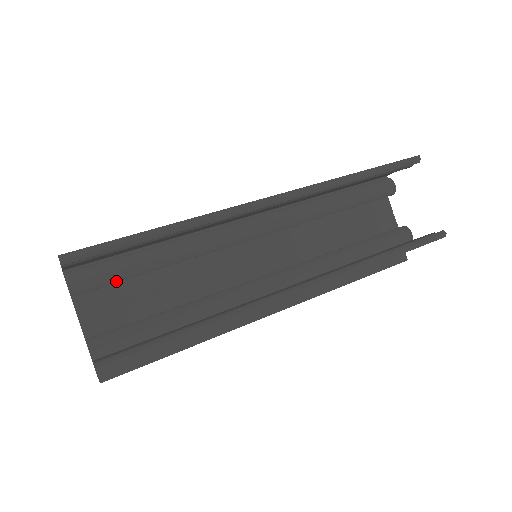
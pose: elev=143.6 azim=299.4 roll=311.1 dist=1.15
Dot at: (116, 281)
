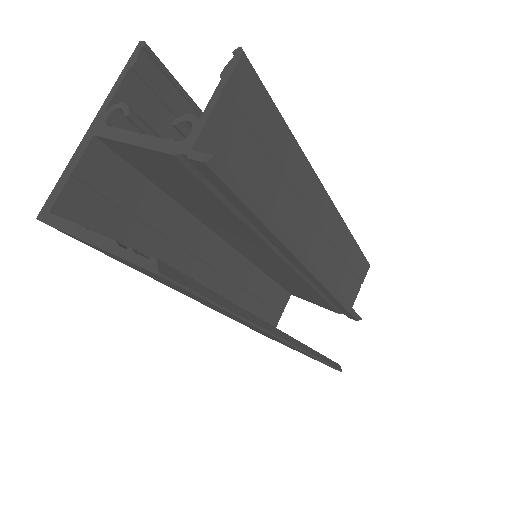
Dot at: occluded
